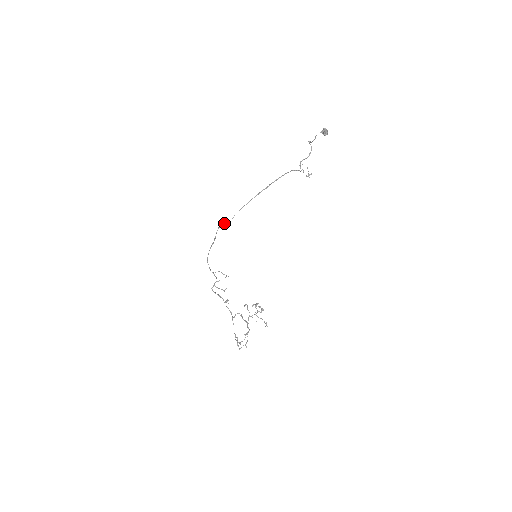
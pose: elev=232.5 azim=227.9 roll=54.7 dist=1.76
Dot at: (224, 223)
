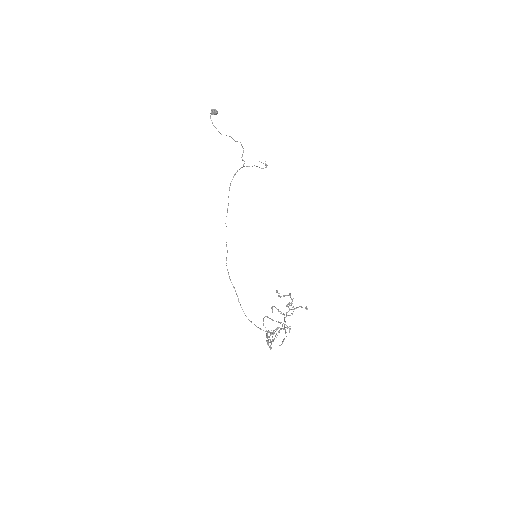
Dot at: occluded
